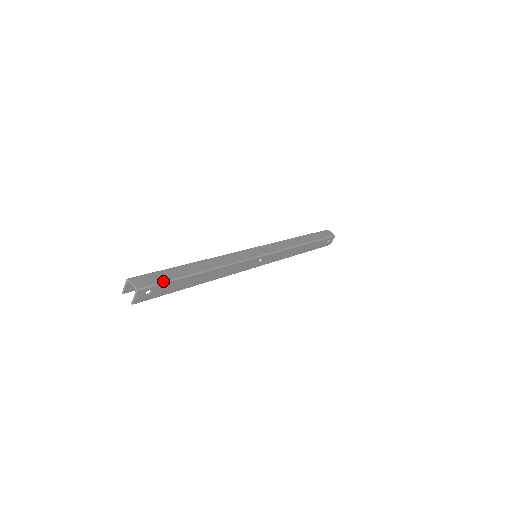
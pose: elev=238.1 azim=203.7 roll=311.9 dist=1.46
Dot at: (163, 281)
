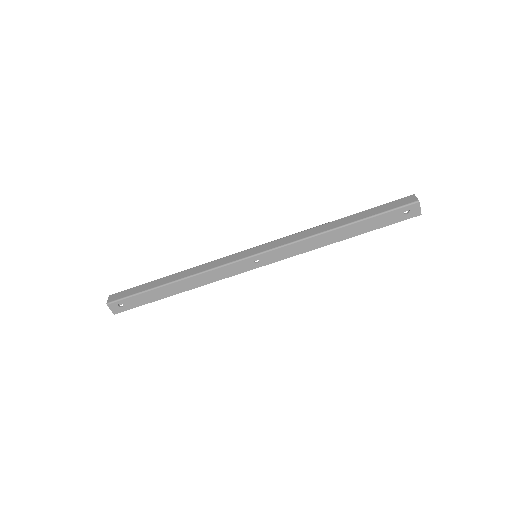
Dot at: (130, 295)
